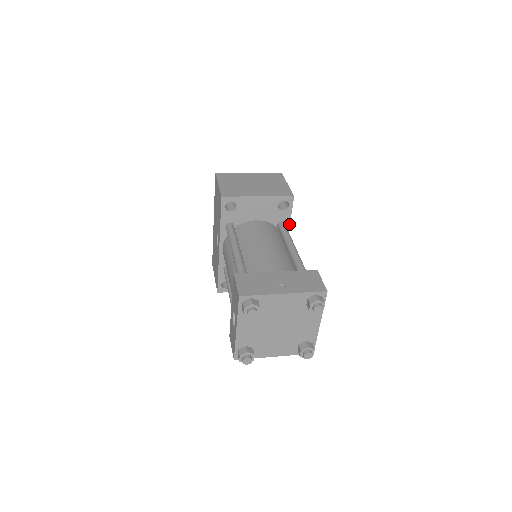
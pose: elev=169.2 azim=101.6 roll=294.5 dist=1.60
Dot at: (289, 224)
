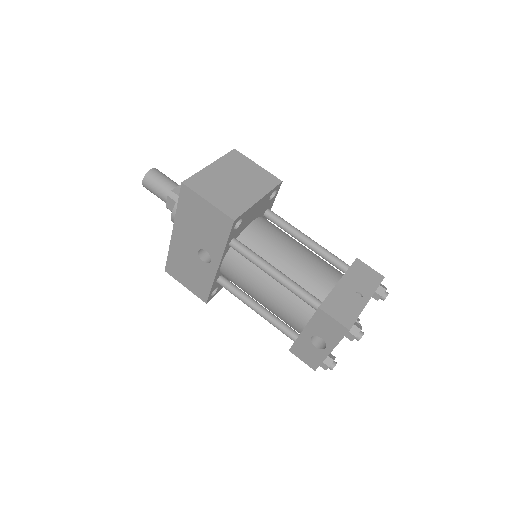
Dot at: occluded
